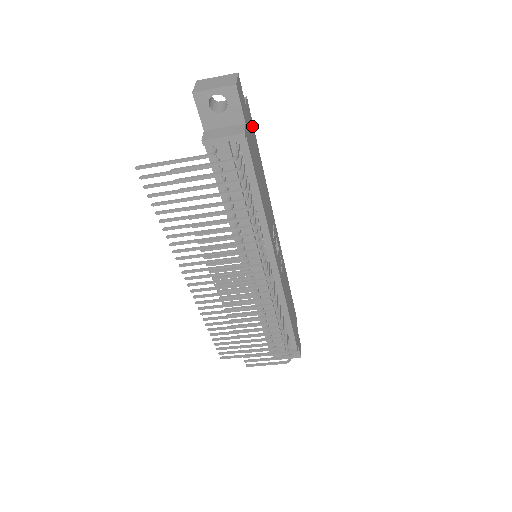
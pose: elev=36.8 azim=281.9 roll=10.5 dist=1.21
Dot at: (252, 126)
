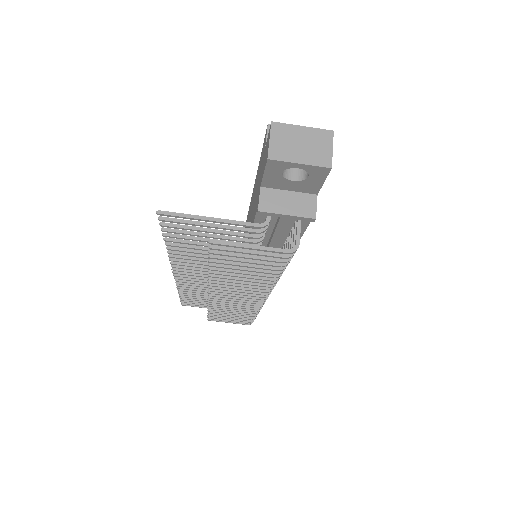
Dot at: occluded
